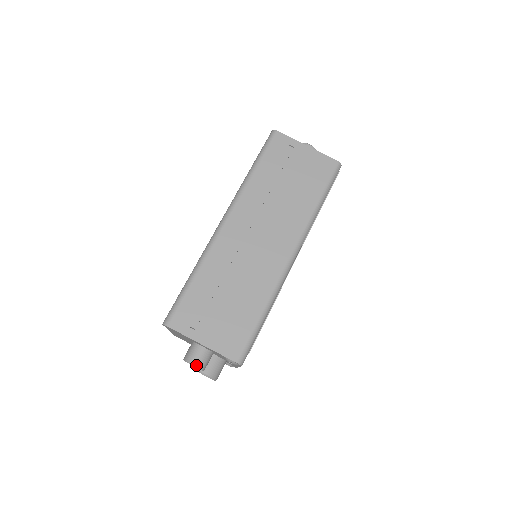
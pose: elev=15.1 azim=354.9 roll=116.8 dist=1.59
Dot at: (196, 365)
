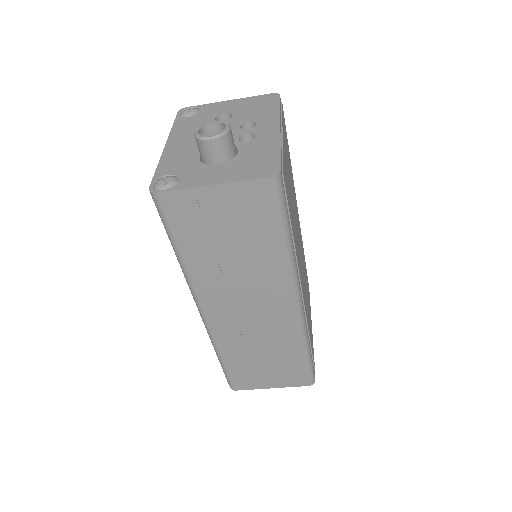
Dot at: occluded
